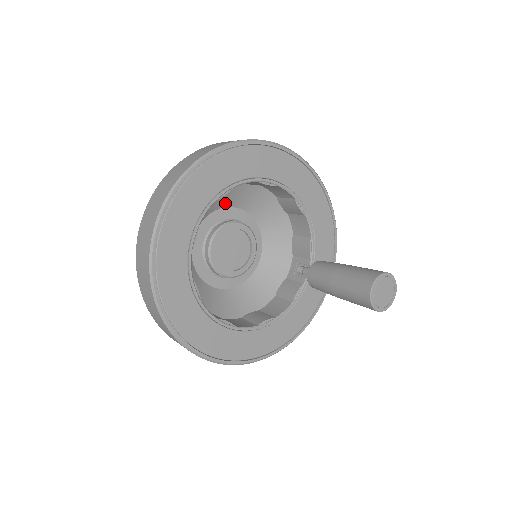
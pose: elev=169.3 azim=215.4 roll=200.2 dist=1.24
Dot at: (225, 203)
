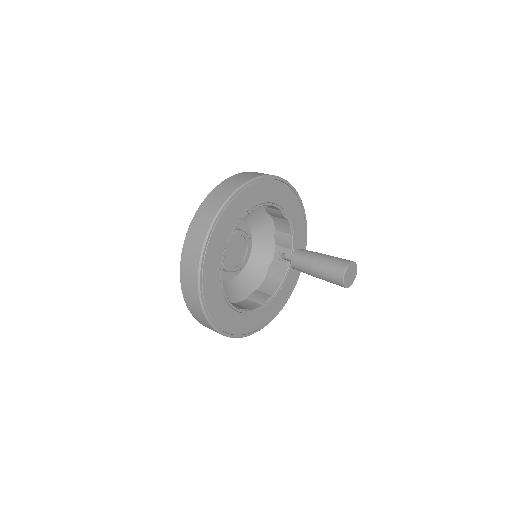
Dot at: occluded
